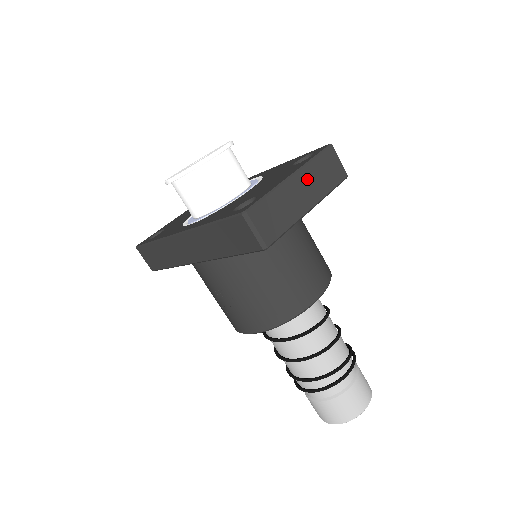
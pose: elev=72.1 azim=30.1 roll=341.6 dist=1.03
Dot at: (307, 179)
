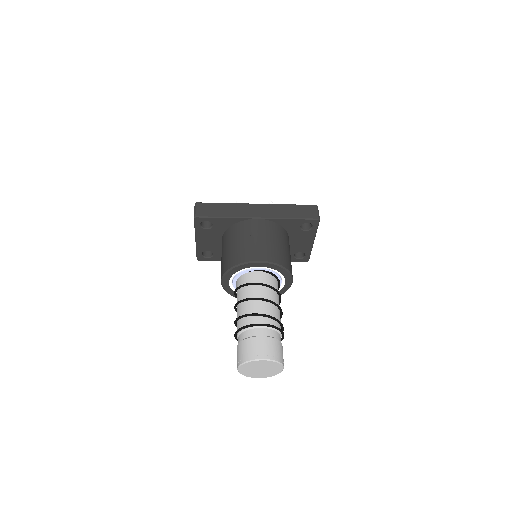
Dot at: occluded
